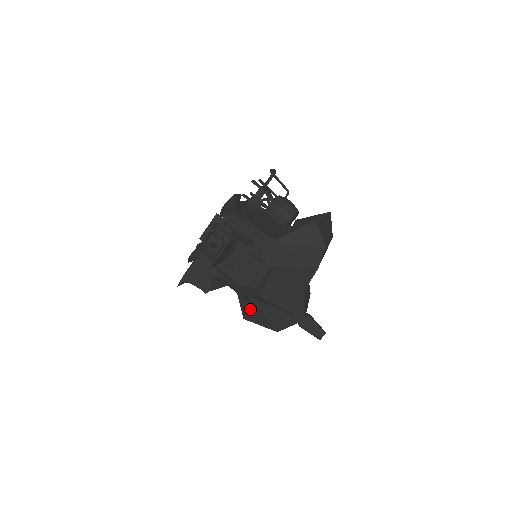
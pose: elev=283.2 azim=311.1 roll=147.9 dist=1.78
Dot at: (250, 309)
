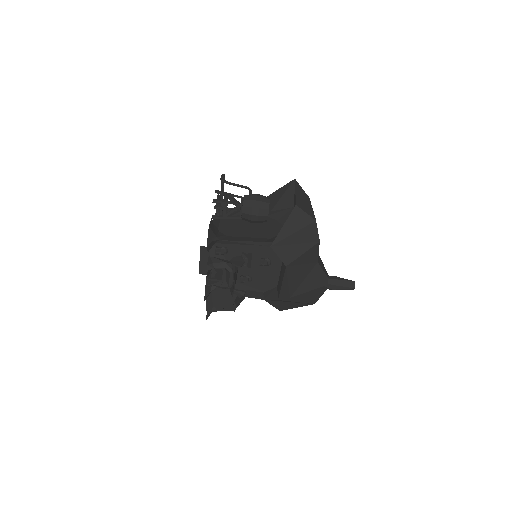
Dot at: (282, 304)
